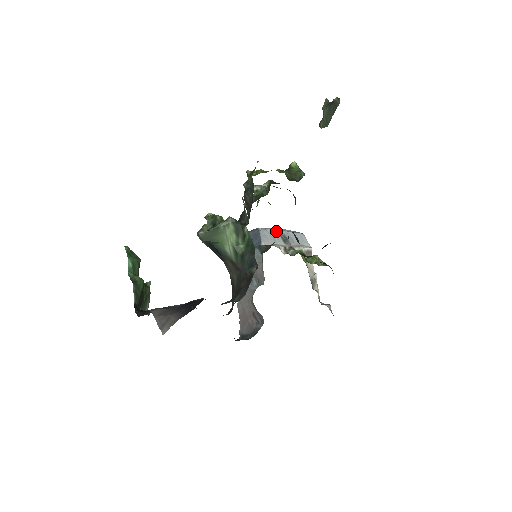
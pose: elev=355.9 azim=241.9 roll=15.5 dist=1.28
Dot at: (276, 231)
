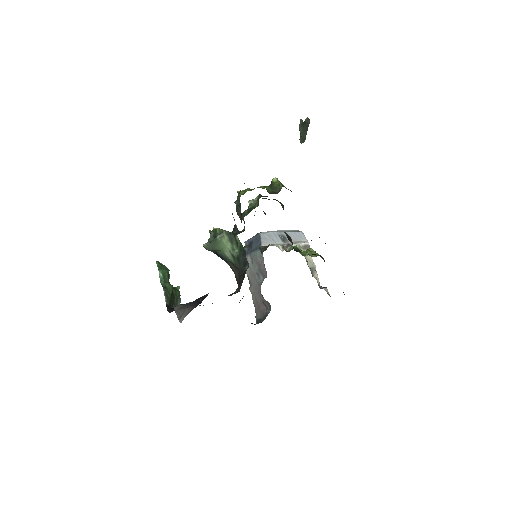
Dot at: (275, 233)
